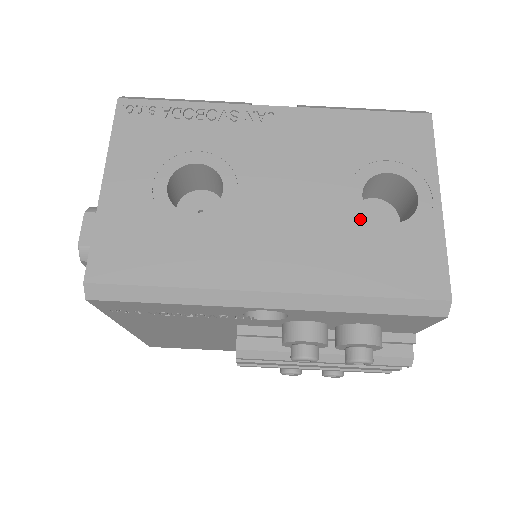
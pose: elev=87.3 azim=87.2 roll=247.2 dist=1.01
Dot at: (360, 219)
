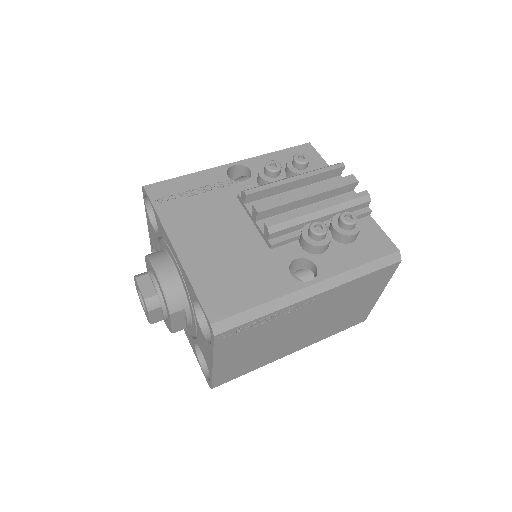
Dot at: occluded
